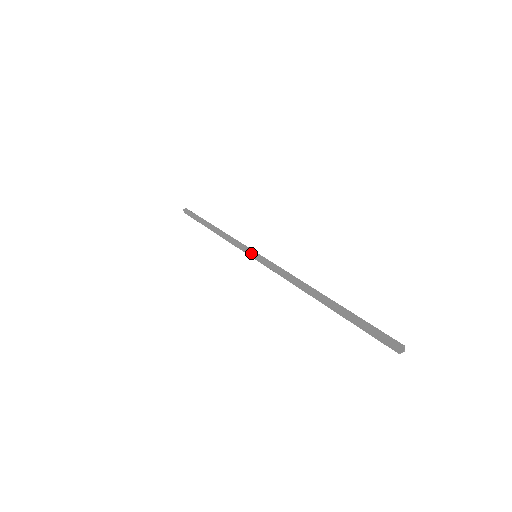
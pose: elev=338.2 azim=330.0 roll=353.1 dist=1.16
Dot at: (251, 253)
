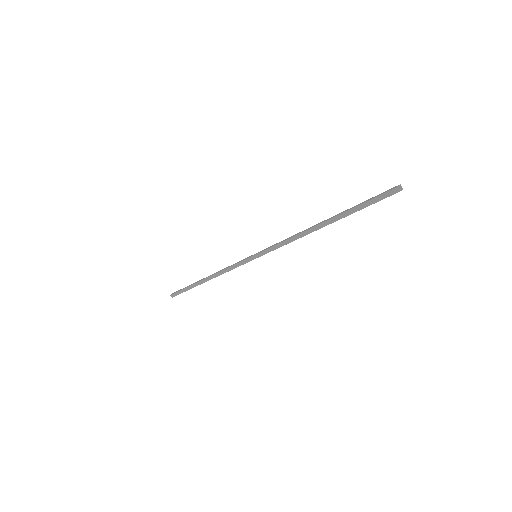
Dot at: (251, 257)
